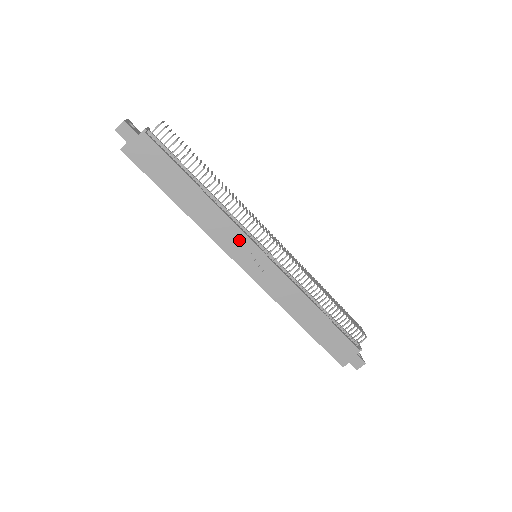
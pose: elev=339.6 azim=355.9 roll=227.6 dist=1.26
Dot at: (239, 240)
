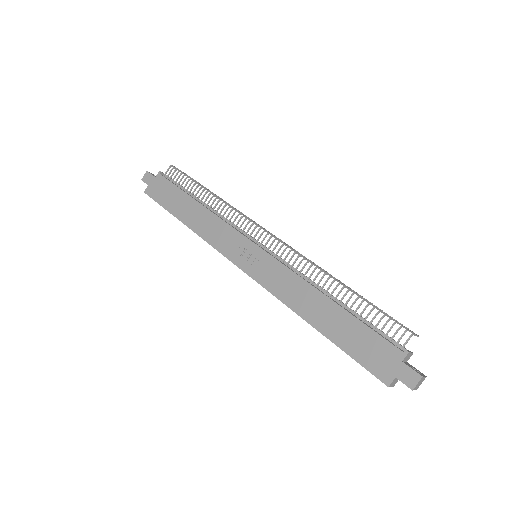
Dot at: (233, 238)
